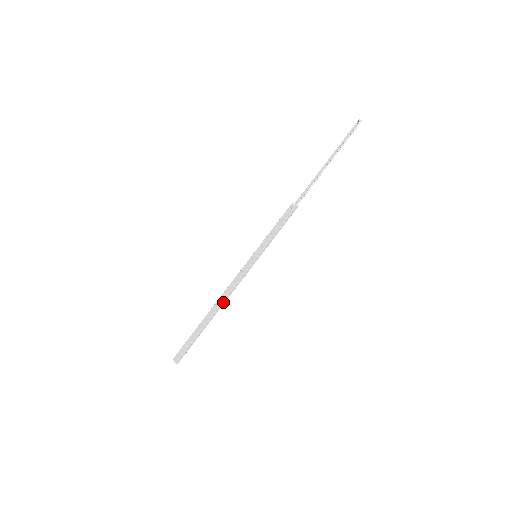
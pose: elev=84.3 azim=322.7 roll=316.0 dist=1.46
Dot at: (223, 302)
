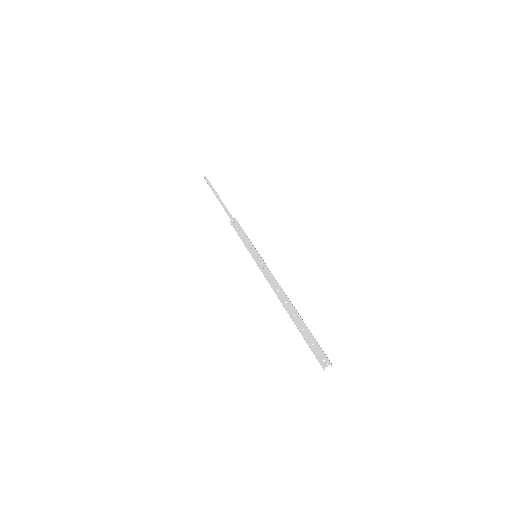
Dot at: (284, 293)
